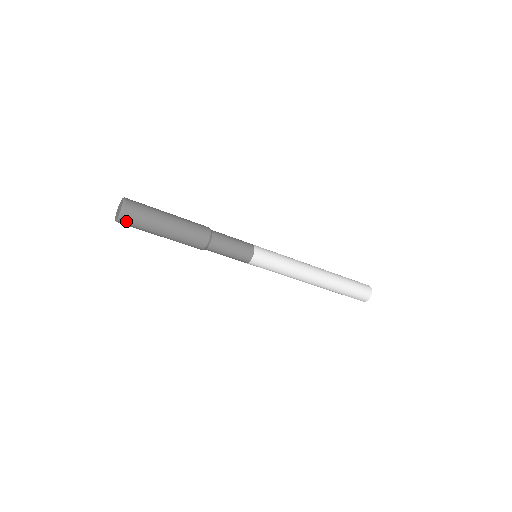
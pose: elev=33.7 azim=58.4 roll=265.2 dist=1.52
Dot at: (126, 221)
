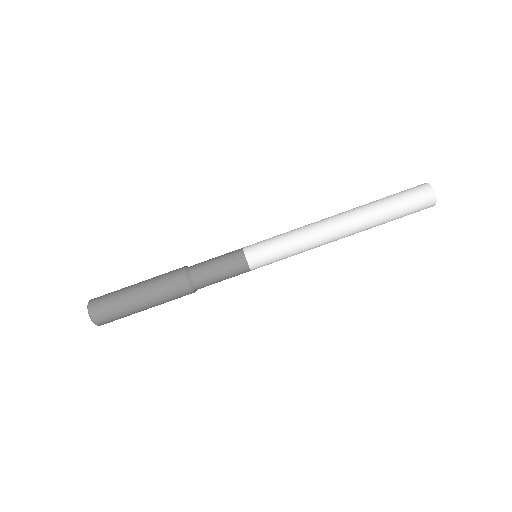
Dot at: (97, 309)
